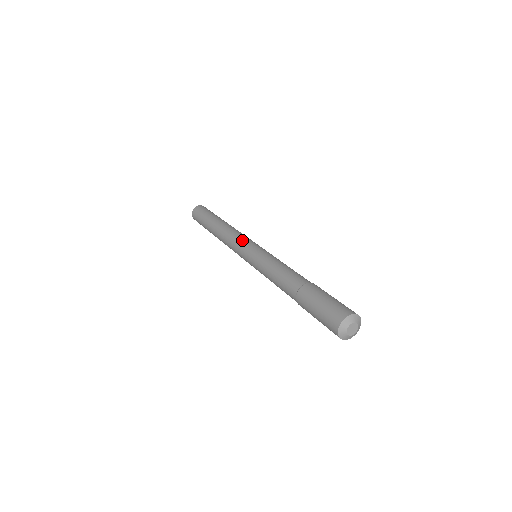
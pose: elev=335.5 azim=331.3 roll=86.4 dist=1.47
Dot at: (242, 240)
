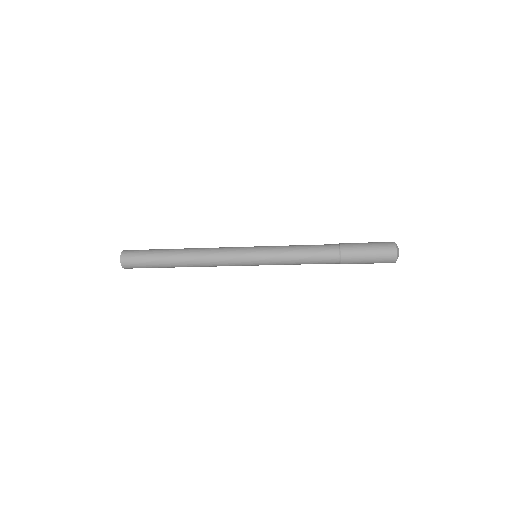
Dot at: (234, 249)
